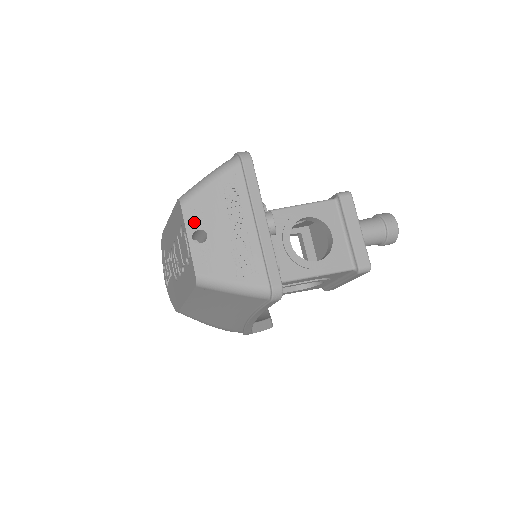
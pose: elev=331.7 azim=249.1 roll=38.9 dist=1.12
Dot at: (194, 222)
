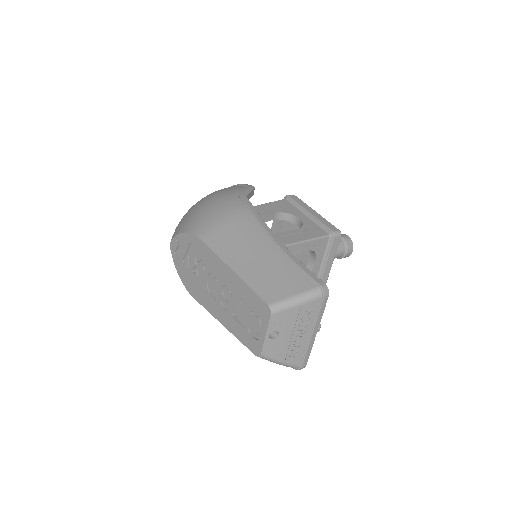
Dot at: (275, 326)
